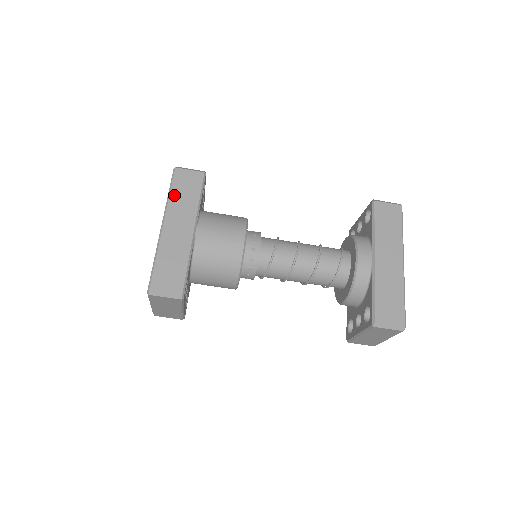
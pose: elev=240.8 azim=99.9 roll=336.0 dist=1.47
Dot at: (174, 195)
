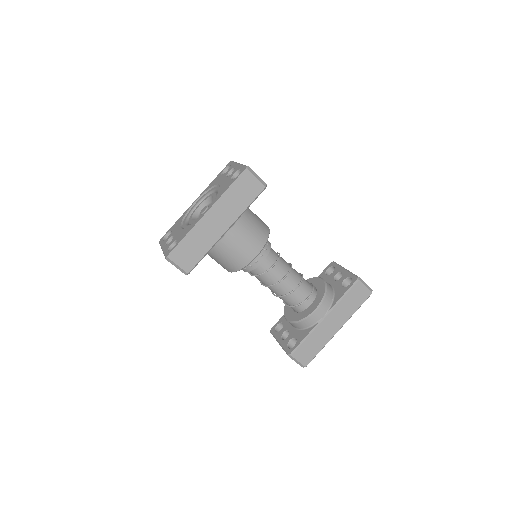
Dot at: (231, 193)
